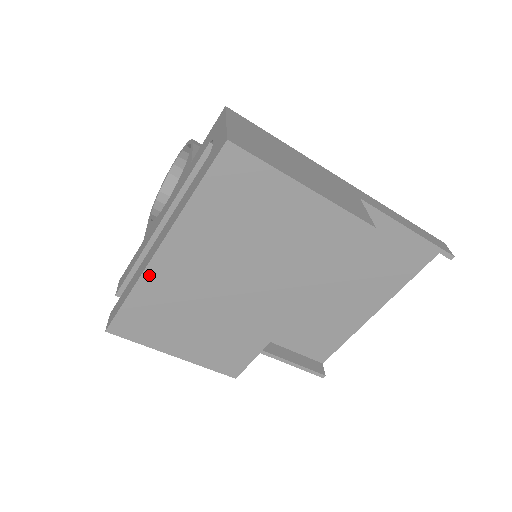
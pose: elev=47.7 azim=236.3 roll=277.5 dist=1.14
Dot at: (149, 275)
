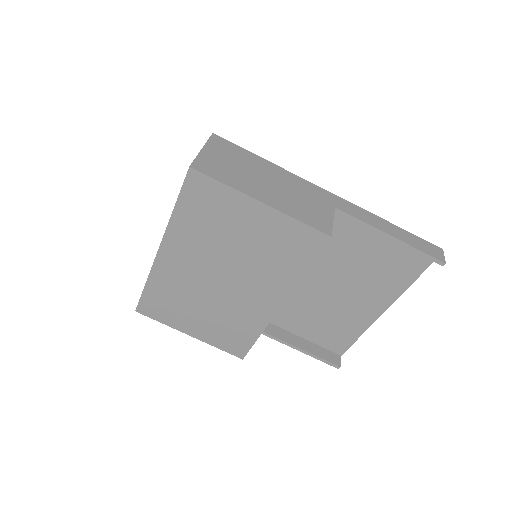
Dot at: (156, 270)
